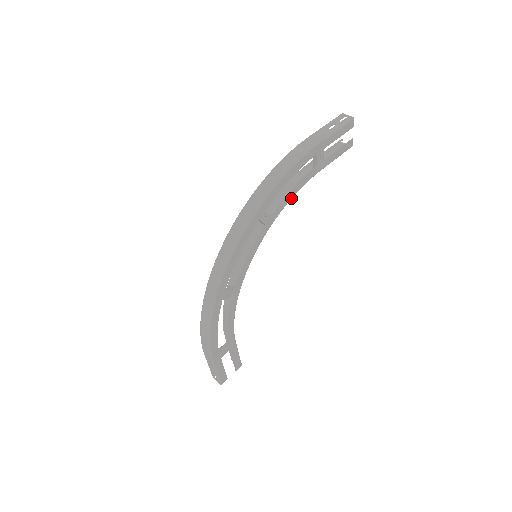
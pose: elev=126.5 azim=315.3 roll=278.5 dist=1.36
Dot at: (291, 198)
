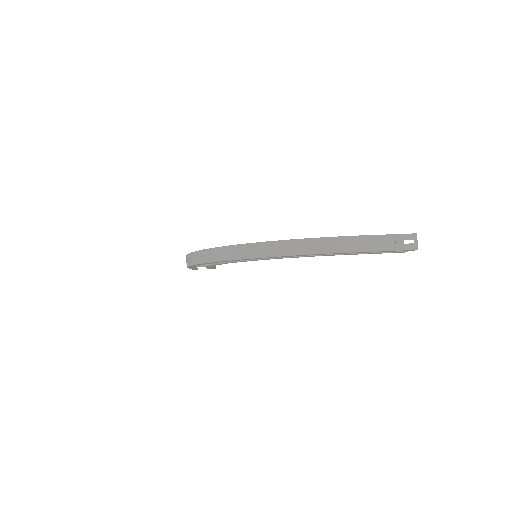
Dot at: (308, 256)
